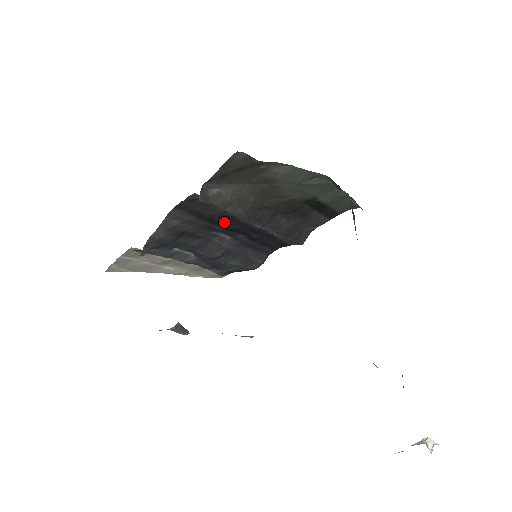
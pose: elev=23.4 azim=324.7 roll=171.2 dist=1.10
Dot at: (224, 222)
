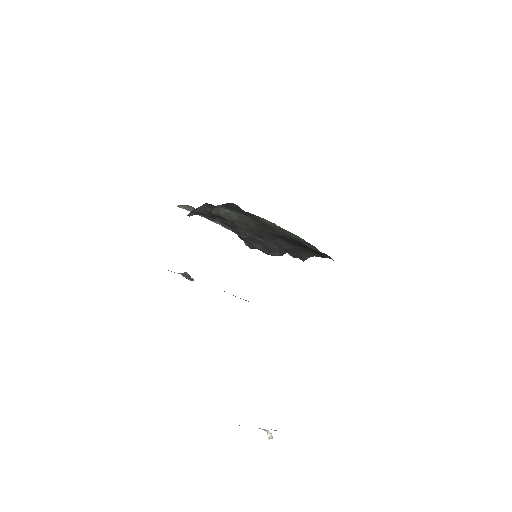
Dot at: occluded
